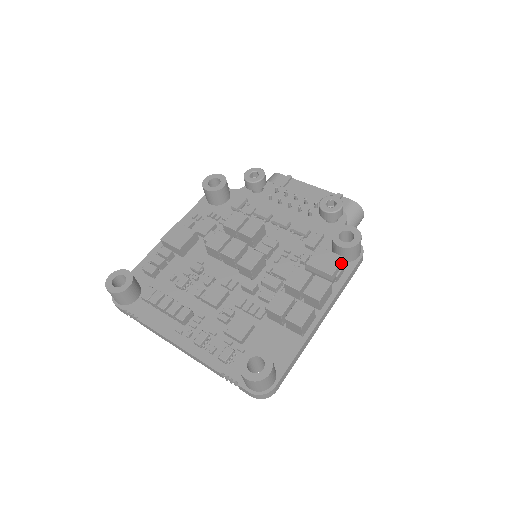
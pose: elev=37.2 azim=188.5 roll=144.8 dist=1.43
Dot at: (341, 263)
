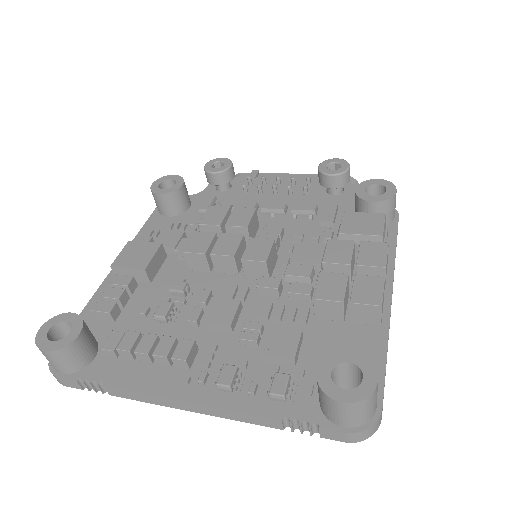
Dot at: (384, 221)
